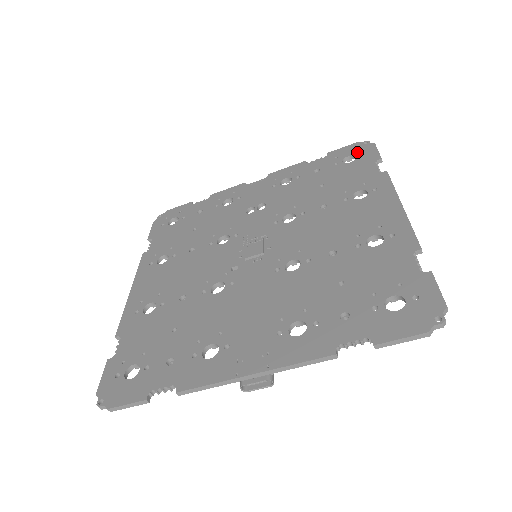
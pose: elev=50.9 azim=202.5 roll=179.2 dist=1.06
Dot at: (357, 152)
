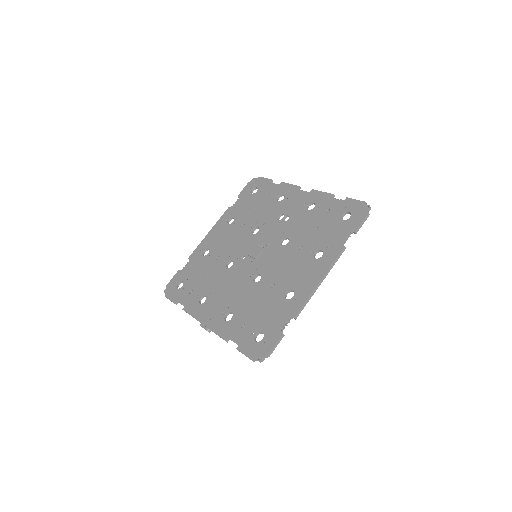
Dot at: (355, 213)
